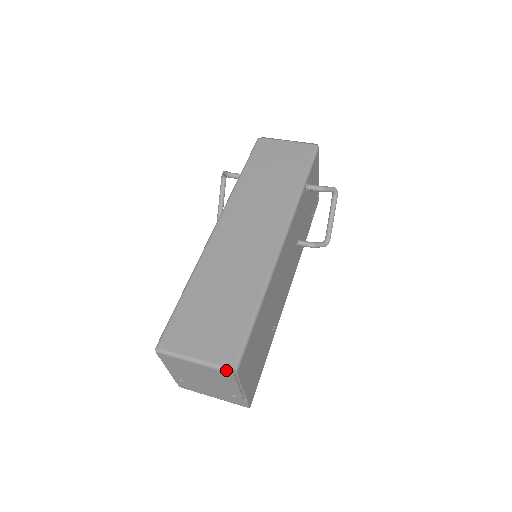
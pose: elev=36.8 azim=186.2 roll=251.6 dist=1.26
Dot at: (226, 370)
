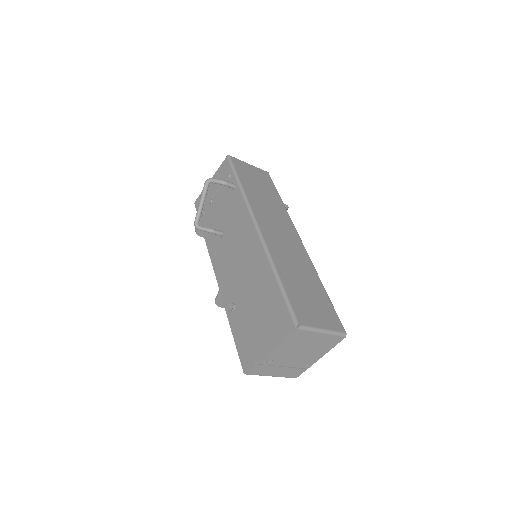
Dot at: (343, 334)
